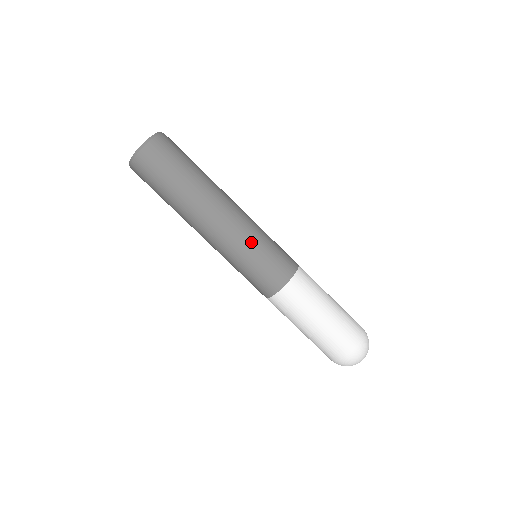
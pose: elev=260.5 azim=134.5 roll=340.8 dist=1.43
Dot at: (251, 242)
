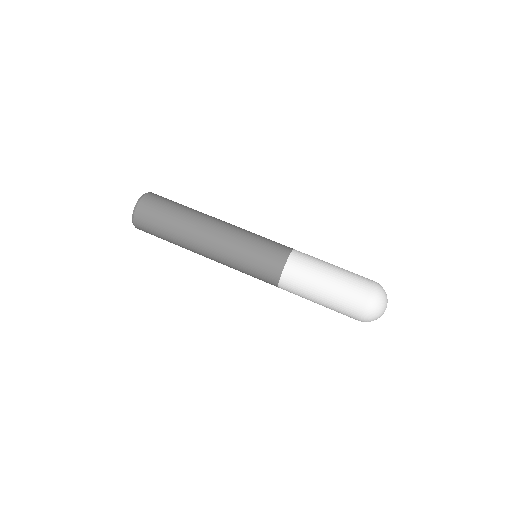
Dot at: (250, 233)
